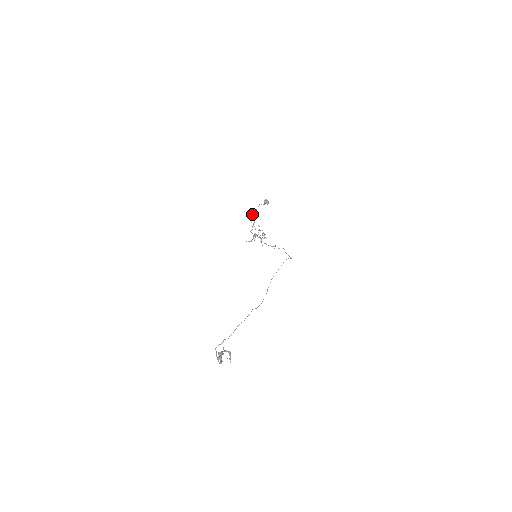
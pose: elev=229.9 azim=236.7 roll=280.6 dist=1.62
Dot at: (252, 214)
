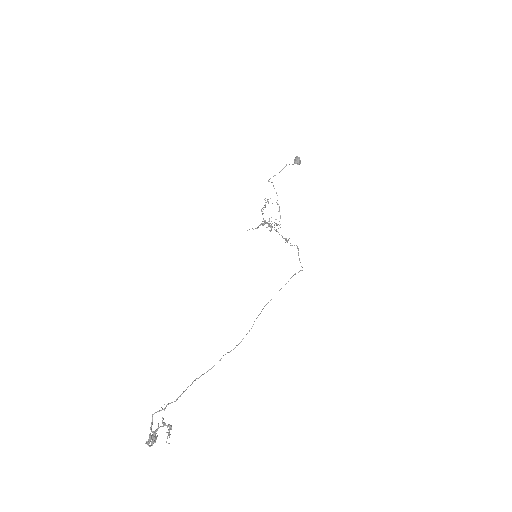
Dot at: occluded
